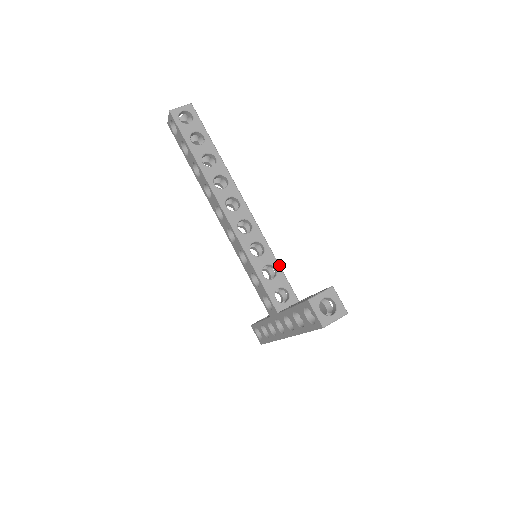
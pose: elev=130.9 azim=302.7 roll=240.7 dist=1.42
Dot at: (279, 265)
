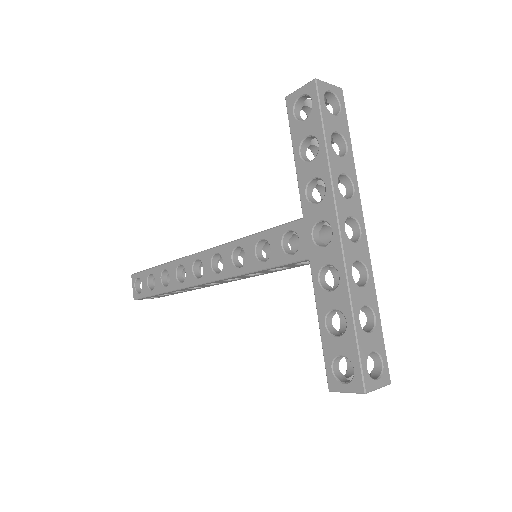
Dot at: occluded
